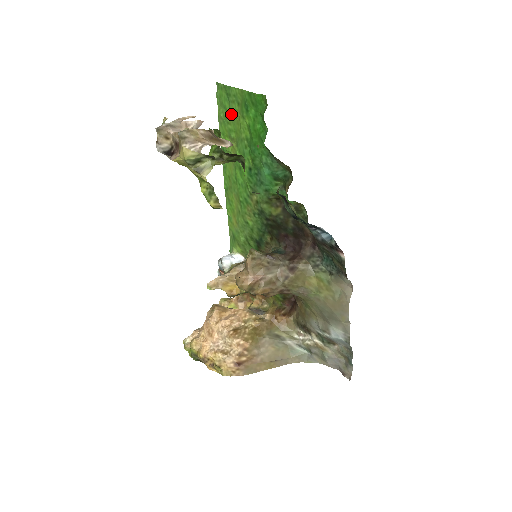
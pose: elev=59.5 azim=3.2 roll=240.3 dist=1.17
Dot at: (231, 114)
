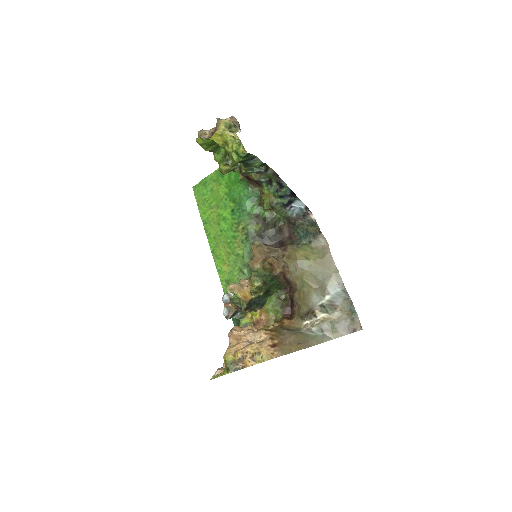
Dot at: (209, 193)
